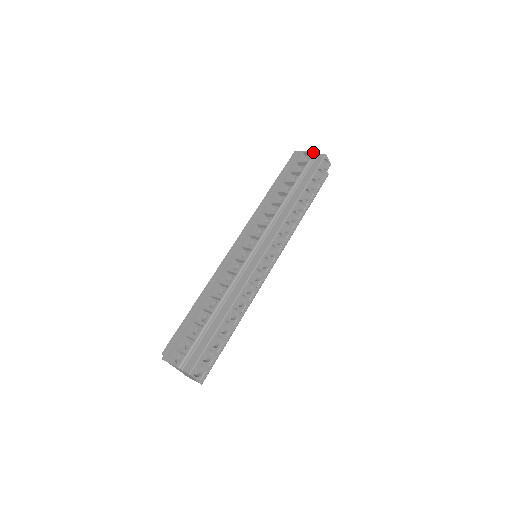
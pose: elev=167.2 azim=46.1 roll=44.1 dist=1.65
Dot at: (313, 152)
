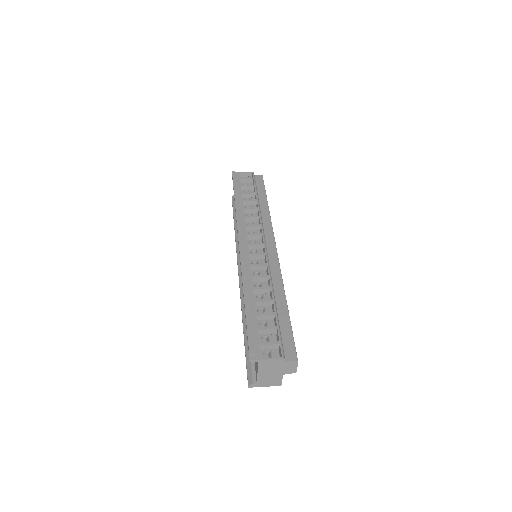
Dot at: (251, 172)
